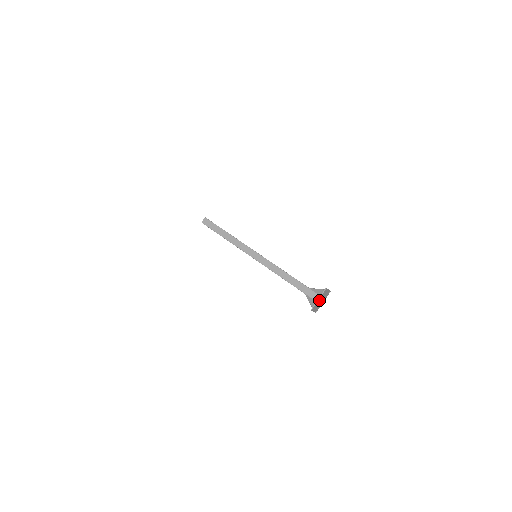
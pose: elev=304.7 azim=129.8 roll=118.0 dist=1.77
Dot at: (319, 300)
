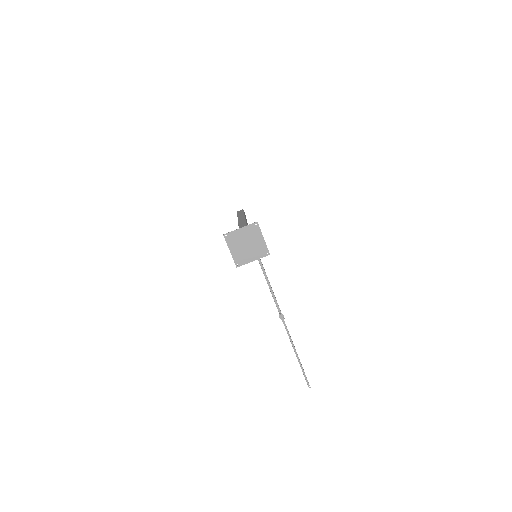
Dot at: (242, 235)
